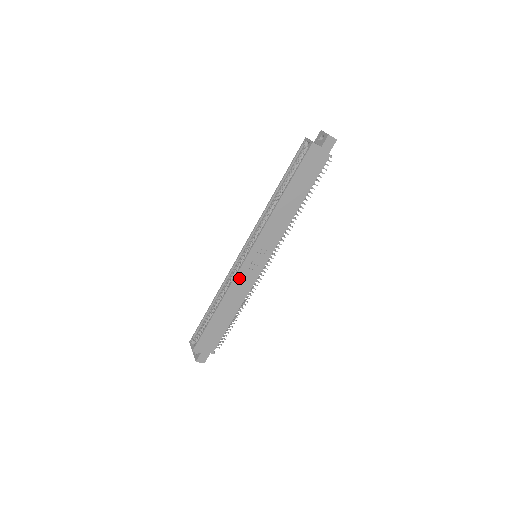
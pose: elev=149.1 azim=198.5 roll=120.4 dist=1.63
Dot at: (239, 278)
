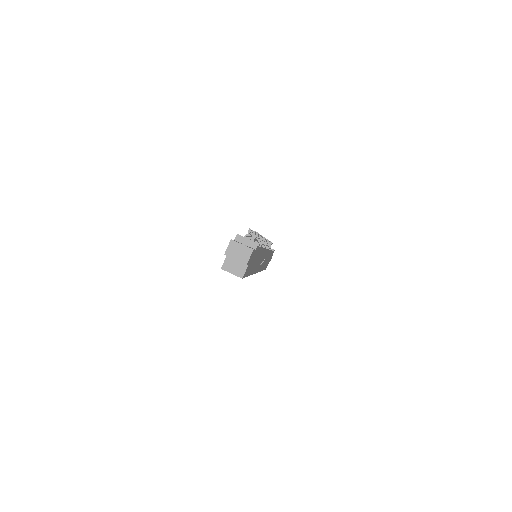
Dot at: (261, 267)
